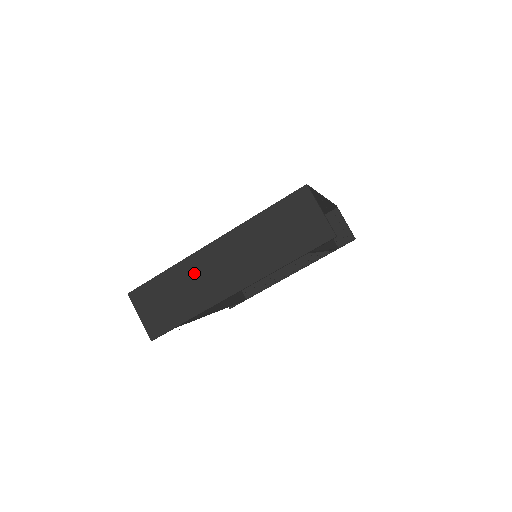
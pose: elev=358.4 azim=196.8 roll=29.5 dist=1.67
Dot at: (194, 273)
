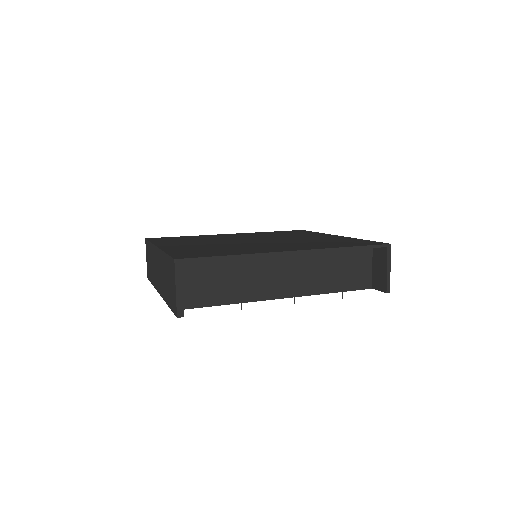
Dot at: (154, 258)
